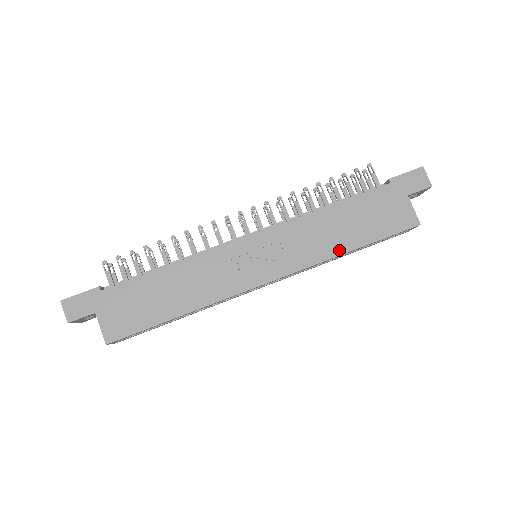
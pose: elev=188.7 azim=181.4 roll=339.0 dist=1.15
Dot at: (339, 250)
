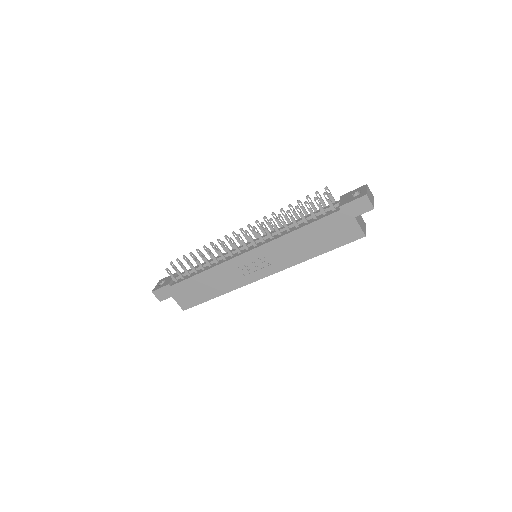
Dot at: (307, 257)
